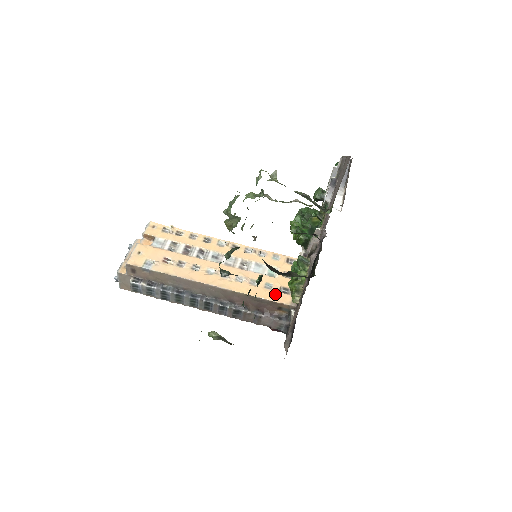
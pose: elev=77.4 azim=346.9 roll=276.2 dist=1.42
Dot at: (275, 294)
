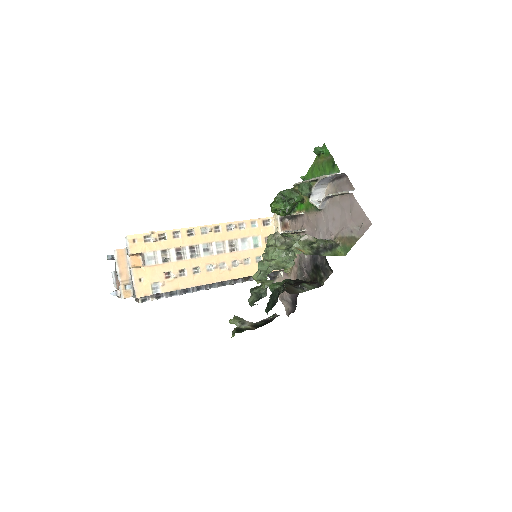
Dot at: occluded
